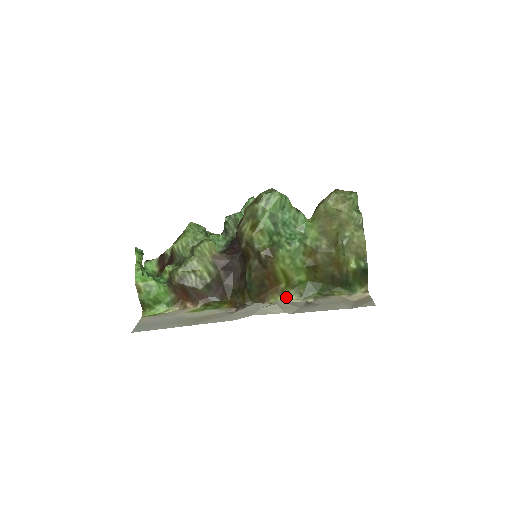
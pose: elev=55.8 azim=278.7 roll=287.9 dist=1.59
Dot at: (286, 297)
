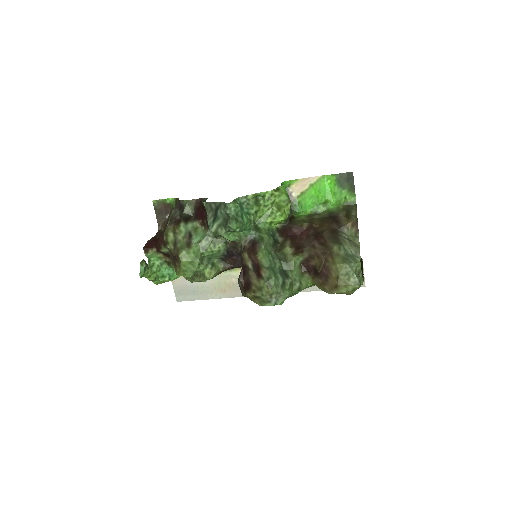
Dot at: occluded
